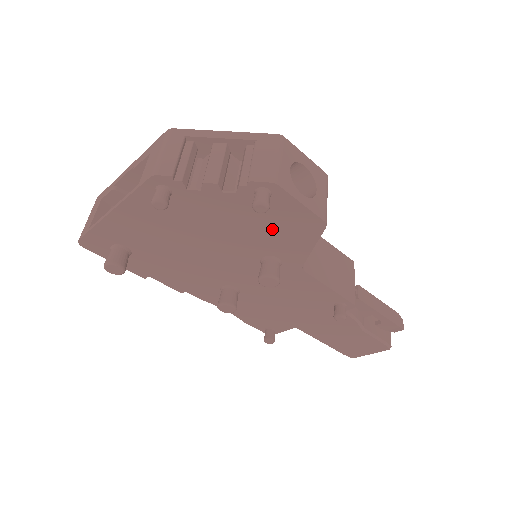
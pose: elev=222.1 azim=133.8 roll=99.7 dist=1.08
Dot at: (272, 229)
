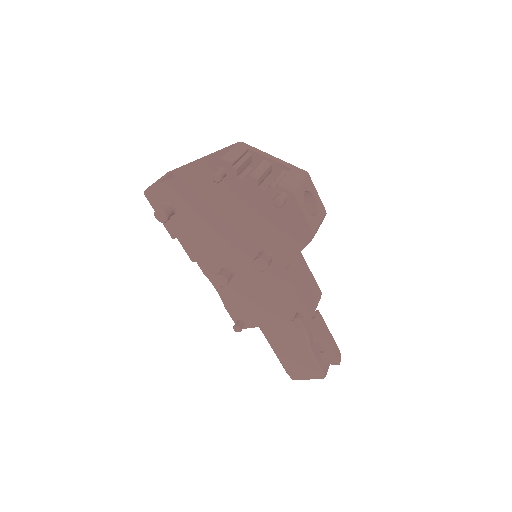
Dot at: (278, 227)
